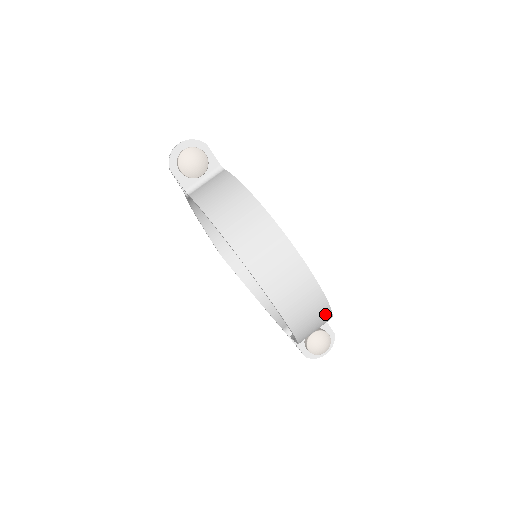
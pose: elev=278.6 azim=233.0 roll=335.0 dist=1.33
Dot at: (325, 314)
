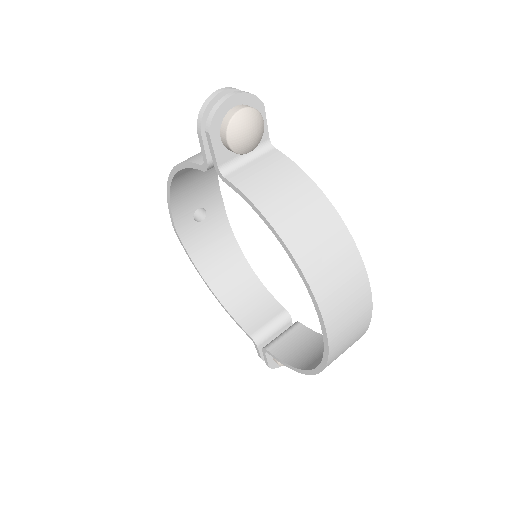
Dot at: occluded
